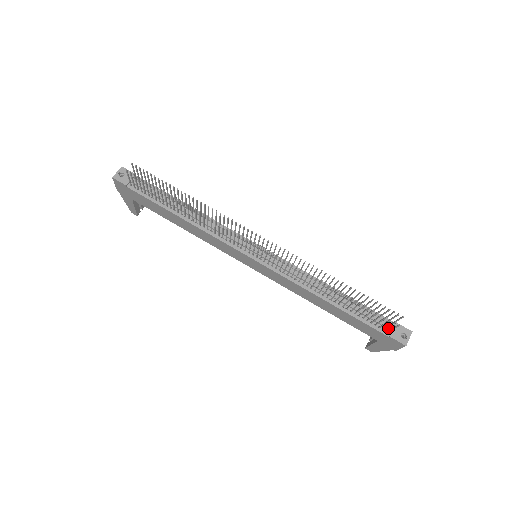
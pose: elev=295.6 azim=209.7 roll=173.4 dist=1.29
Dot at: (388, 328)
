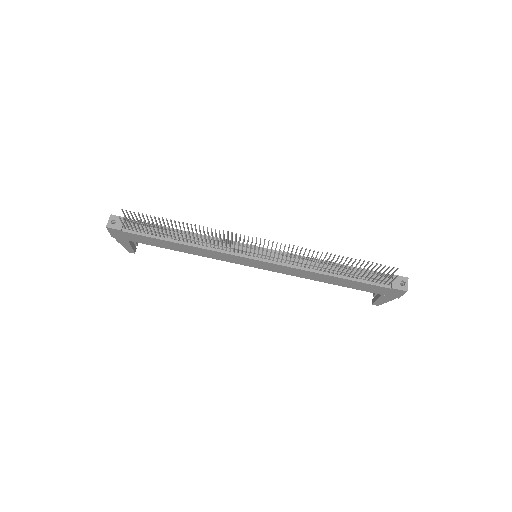
Dot at: (388, 281)
